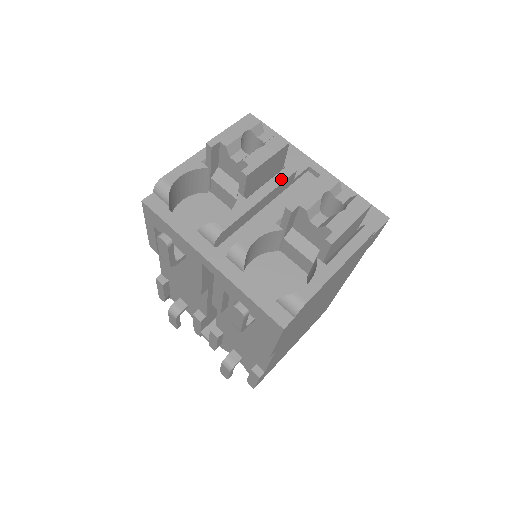
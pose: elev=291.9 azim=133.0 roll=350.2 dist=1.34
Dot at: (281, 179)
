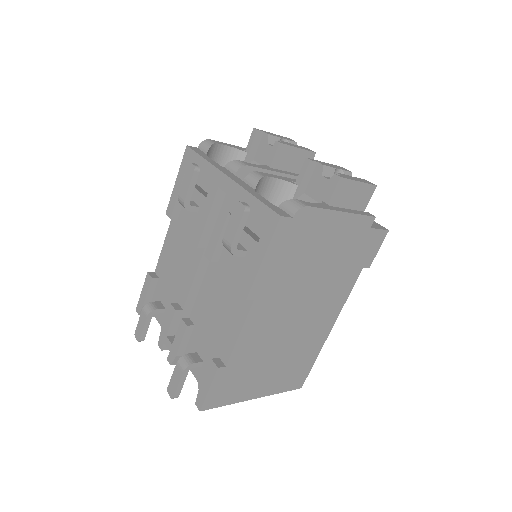
Dot at: occluded
